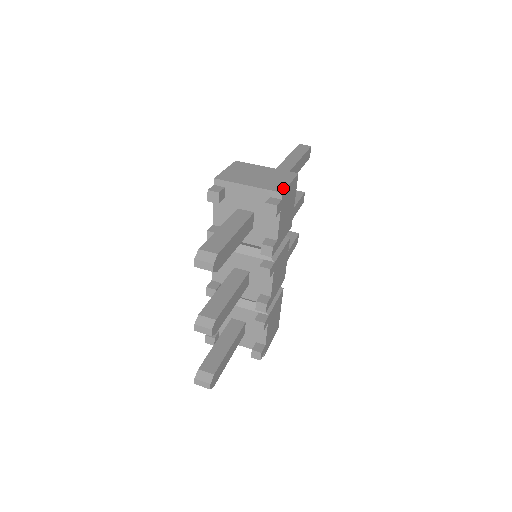
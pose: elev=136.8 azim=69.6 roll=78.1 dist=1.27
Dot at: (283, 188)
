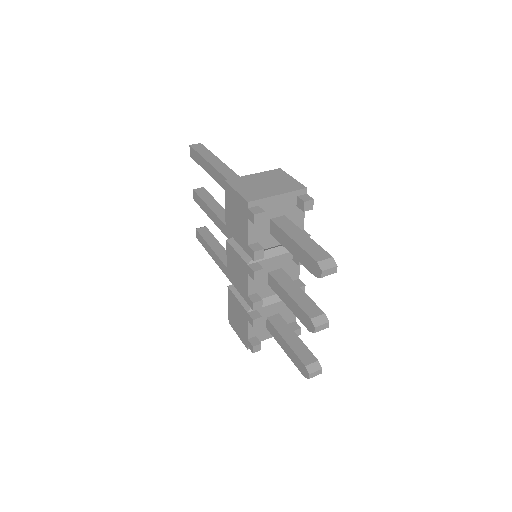
Dot at: (300, 184)
